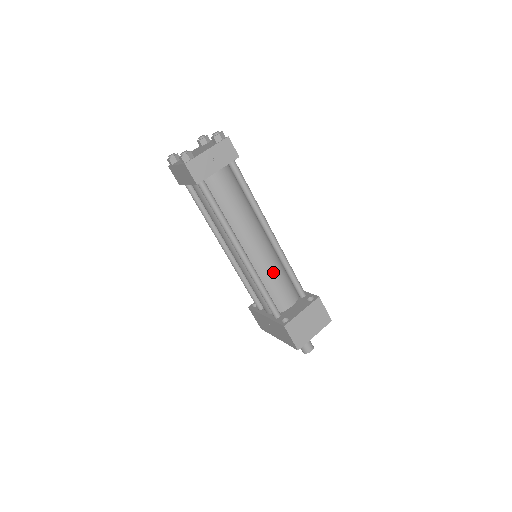
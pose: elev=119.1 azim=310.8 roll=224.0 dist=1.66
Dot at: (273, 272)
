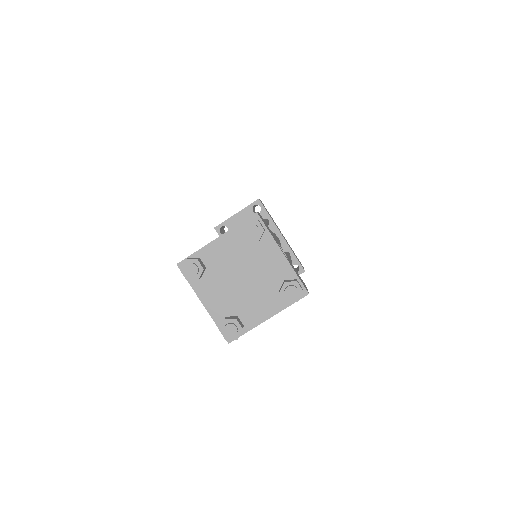
Dot at: occluded
